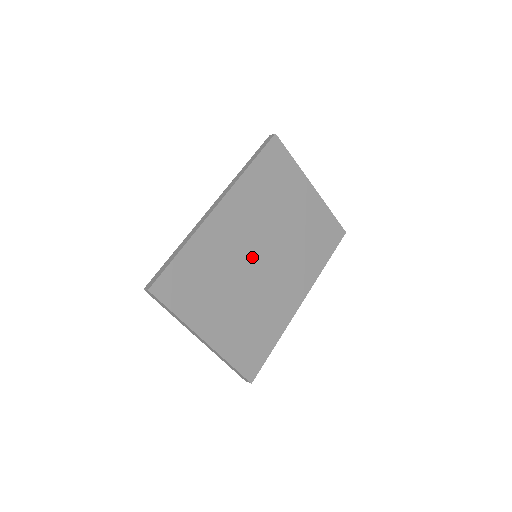
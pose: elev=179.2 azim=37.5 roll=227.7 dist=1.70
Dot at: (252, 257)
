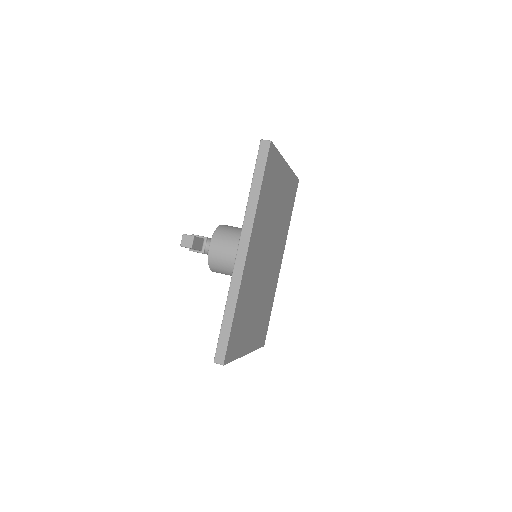
Dot at: (262, 267)
